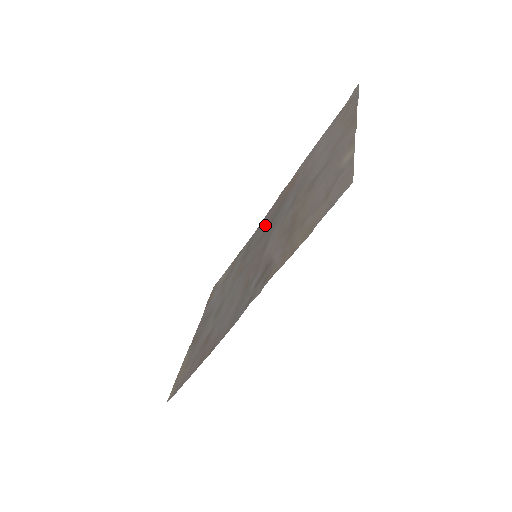
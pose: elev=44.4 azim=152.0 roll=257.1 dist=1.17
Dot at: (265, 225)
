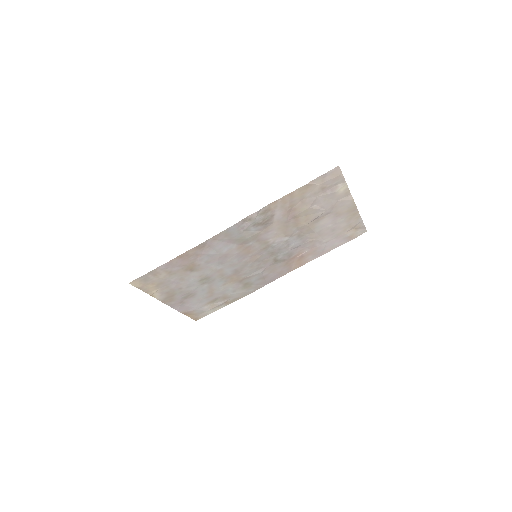
Dot at: (269, 271)
